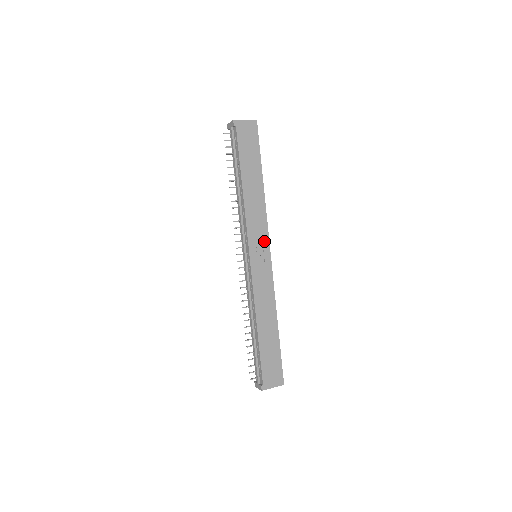
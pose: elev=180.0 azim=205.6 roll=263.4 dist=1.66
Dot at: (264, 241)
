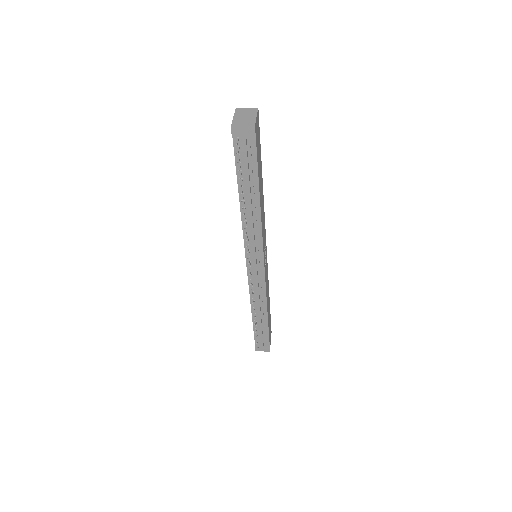
Dot at: (265, 239)
